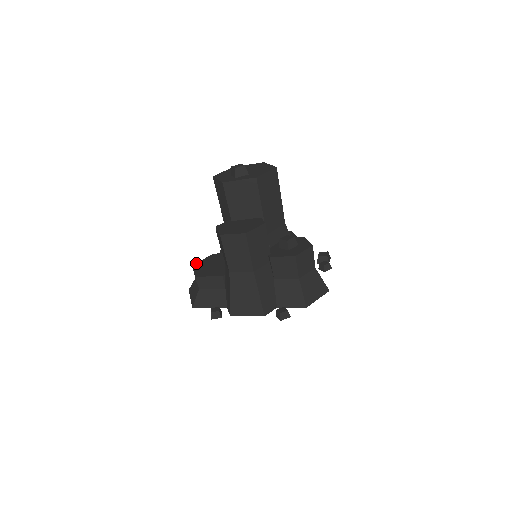
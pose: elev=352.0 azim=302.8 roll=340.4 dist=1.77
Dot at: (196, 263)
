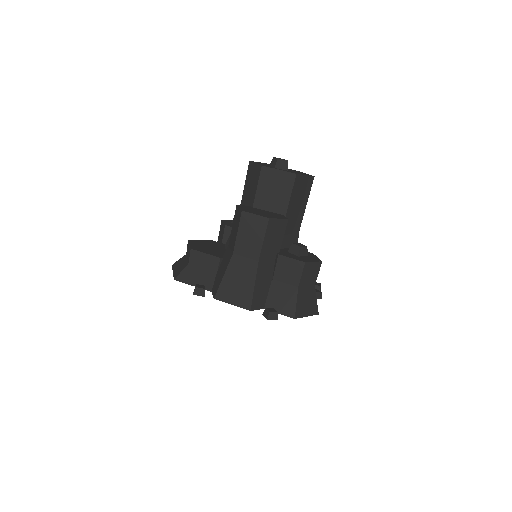
Dot at: (193, 240)
